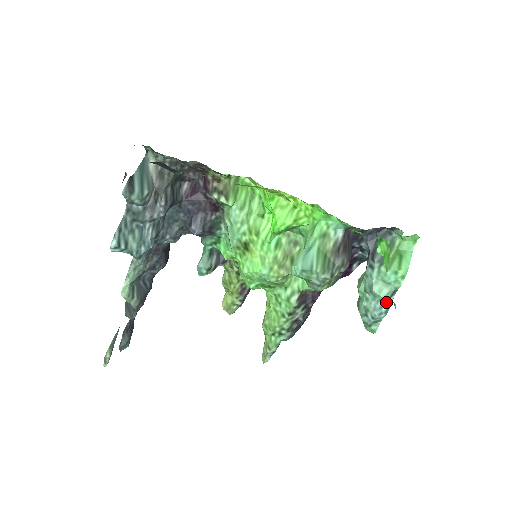
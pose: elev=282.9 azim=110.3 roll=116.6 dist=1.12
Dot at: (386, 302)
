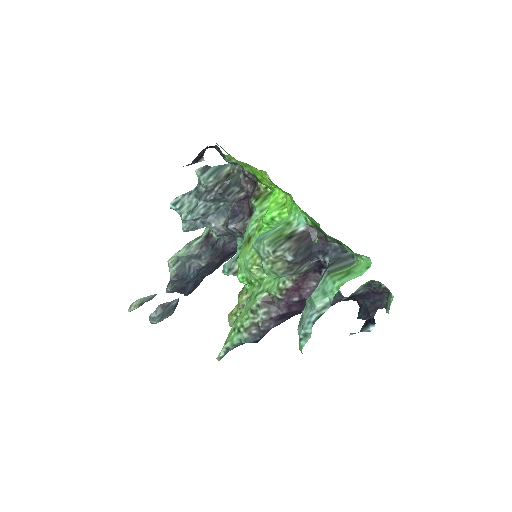
Dot at: (318, 312)
